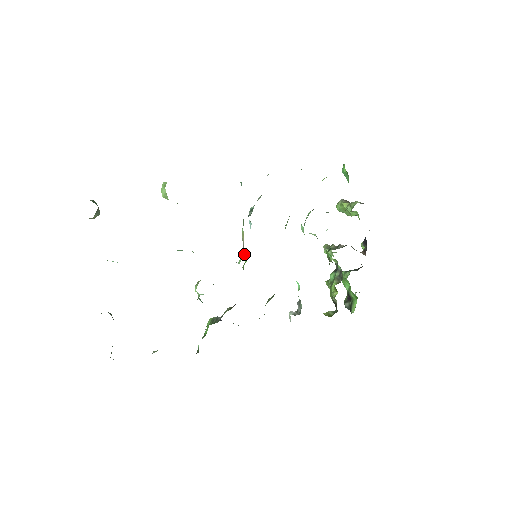
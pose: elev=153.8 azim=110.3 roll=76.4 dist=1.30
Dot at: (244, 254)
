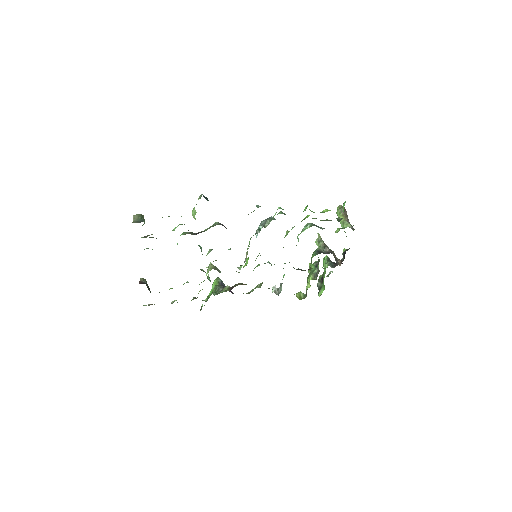
Dot at: occluded
